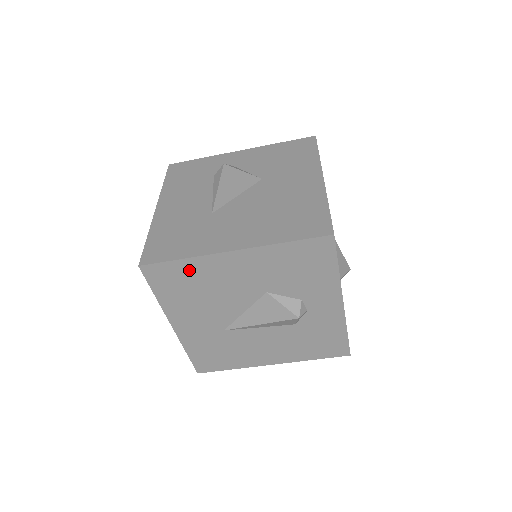
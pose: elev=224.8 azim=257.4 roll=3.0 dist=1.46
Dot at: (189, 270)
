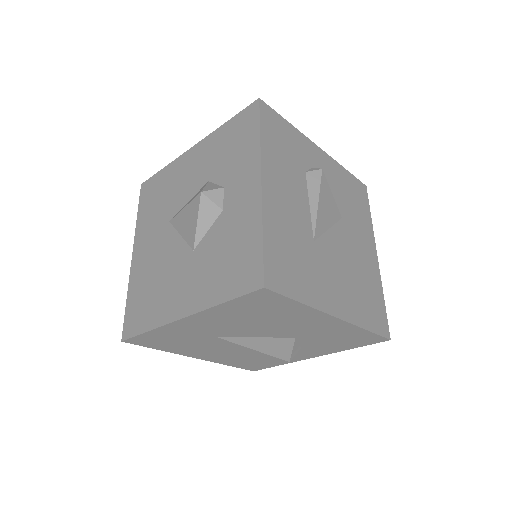
Dot at: (288, 309)
